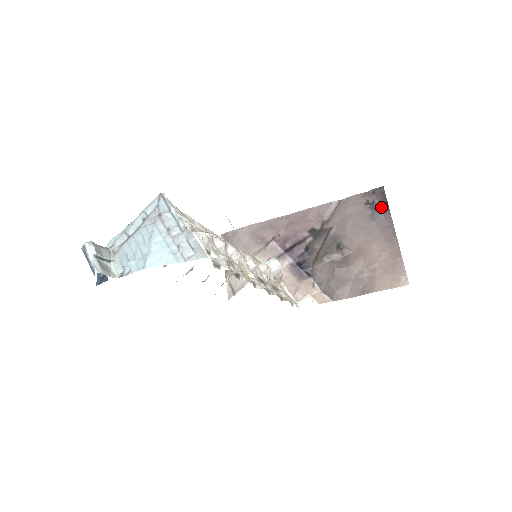
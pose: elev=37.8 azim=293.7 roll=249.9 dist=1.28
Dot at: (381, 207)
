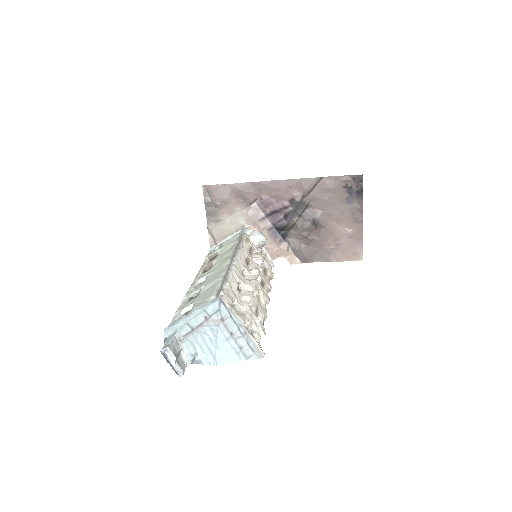
Dot at: (356, 193)
